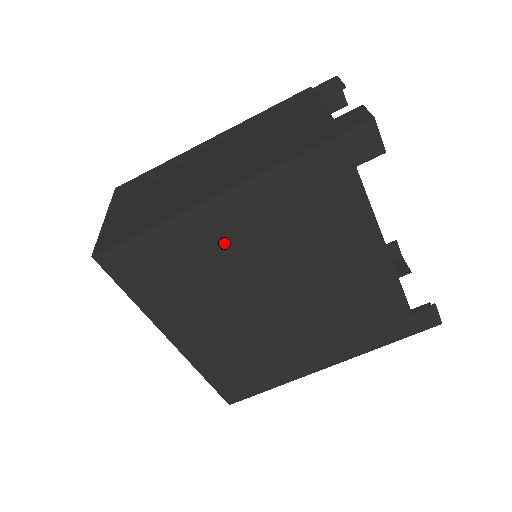
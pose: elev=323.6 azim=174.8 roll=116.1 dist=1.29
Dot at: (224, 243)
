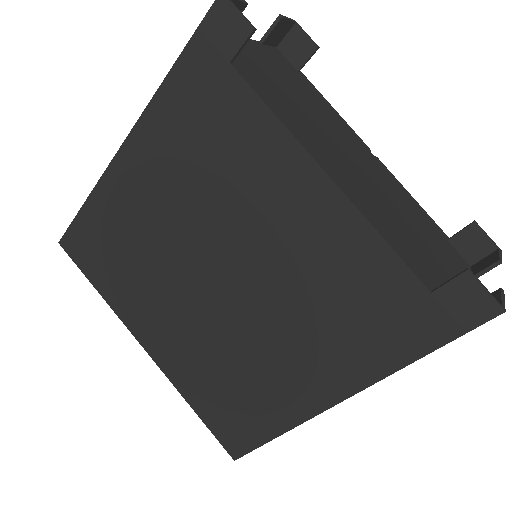
Dot at: (145, 206)
